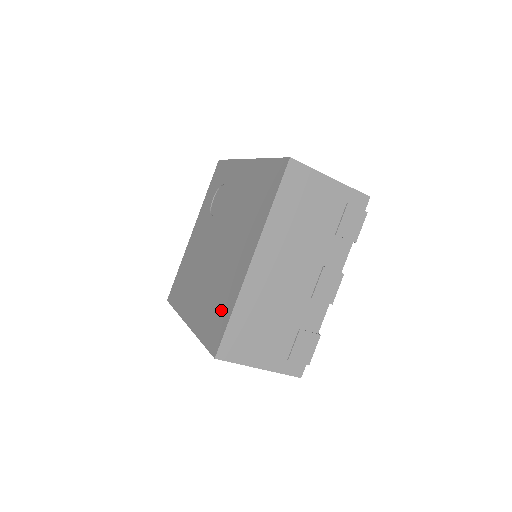
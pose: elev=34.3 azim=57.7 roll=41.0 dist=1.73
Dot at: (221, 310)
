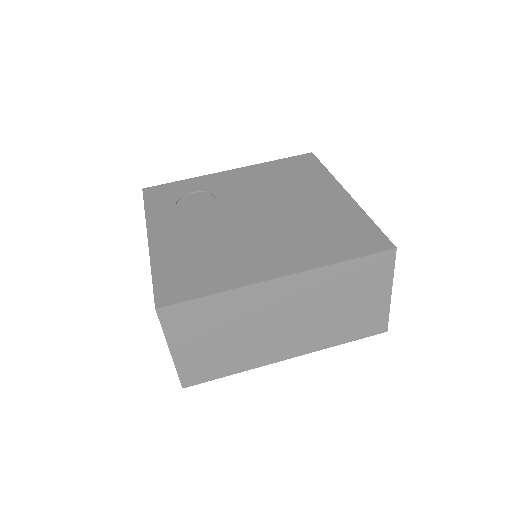
Dot at: (349, 227)
